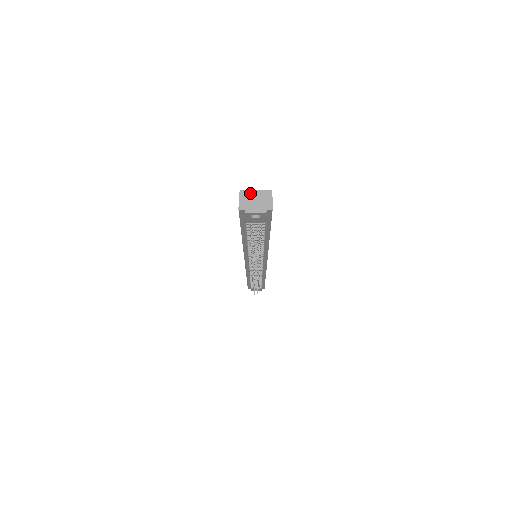
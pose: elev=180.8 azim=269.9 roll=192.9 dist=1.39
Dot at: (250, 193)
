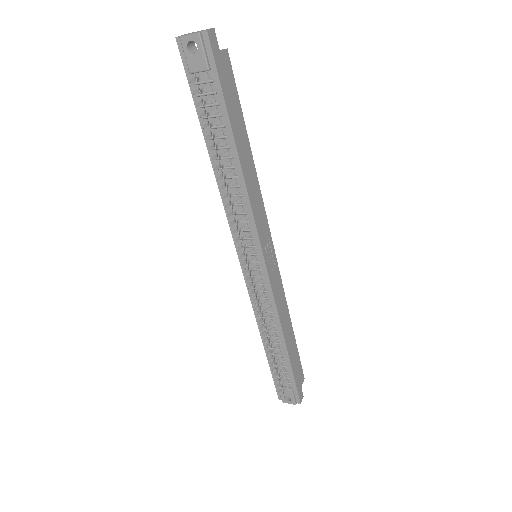
Dot at: occluded
